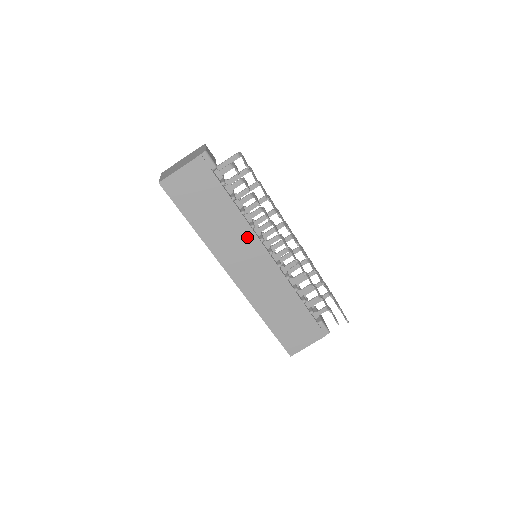
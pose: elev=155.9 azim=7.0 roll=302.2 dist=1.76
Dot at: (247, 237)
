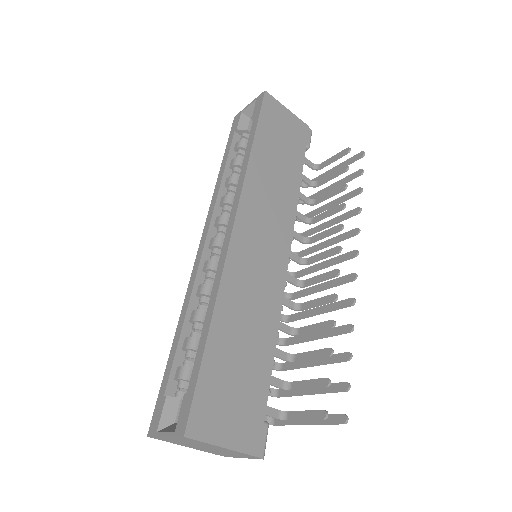
Dot at: (285, 215)
